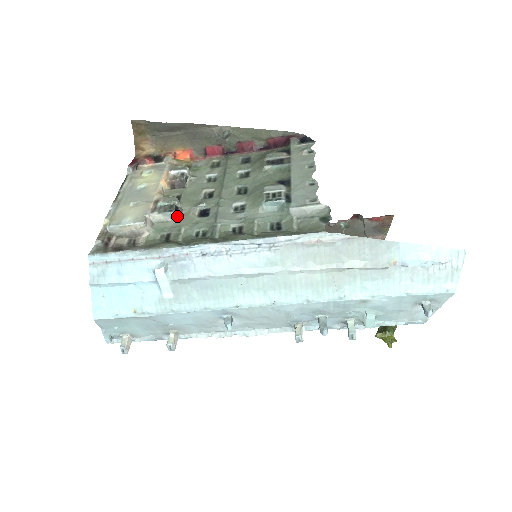
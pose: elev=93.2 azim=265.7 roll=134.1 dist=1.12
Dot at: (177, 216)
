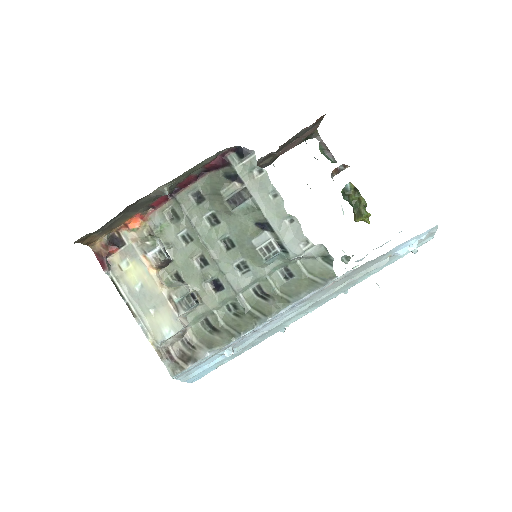
Dot at: (199, 302)
